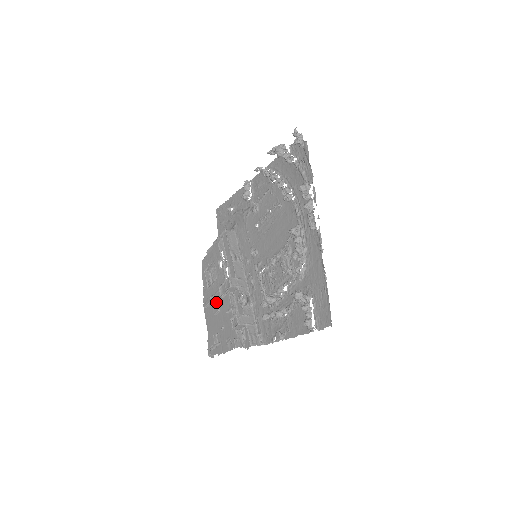
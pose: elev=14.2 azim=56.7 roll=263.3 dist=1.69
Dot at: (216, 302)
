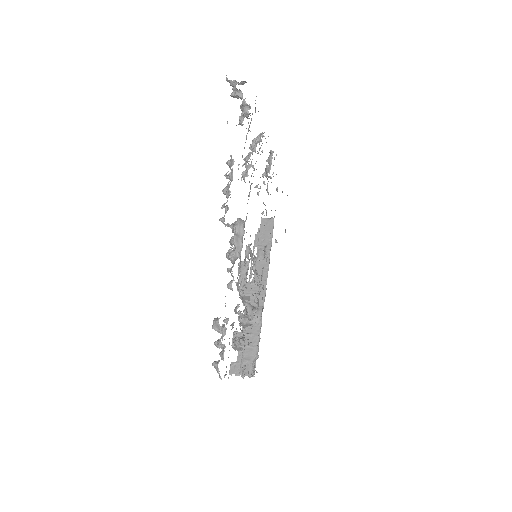
Dot at: occluded
